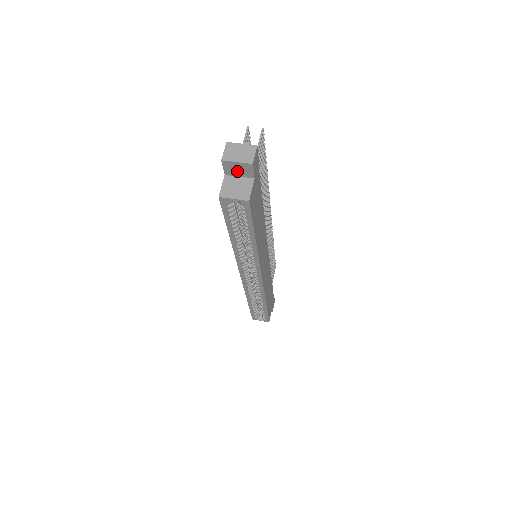
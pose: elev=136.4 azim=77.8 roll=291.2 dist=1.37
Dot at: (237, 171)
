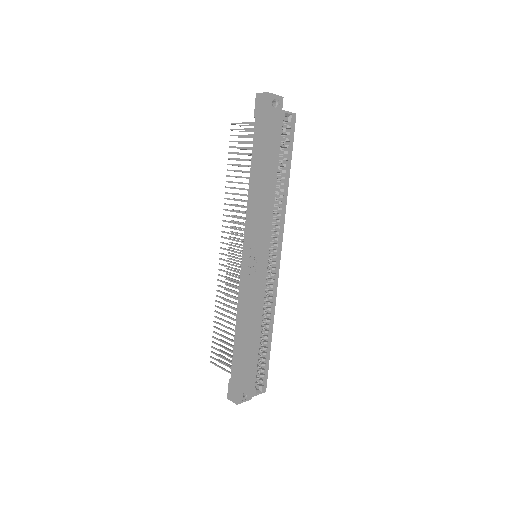
Dot at: (273, 106)
